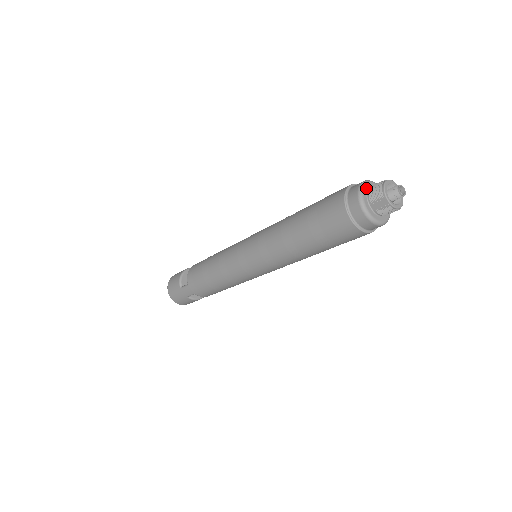
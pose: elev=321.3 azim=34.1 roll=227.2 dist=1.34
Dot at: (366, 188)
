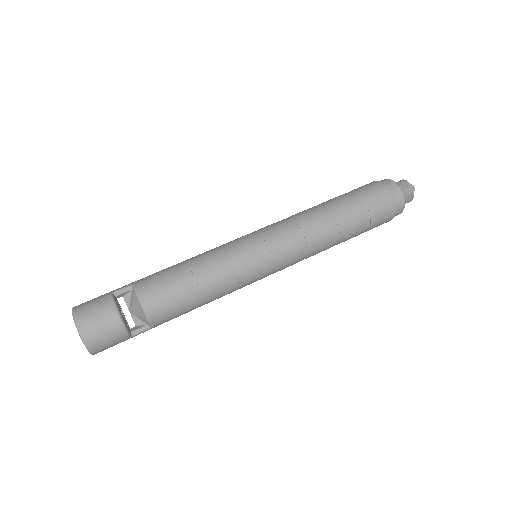
Dot at: (403, 196)
